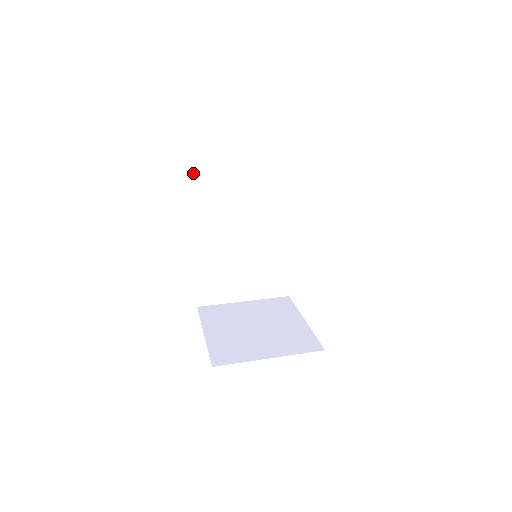
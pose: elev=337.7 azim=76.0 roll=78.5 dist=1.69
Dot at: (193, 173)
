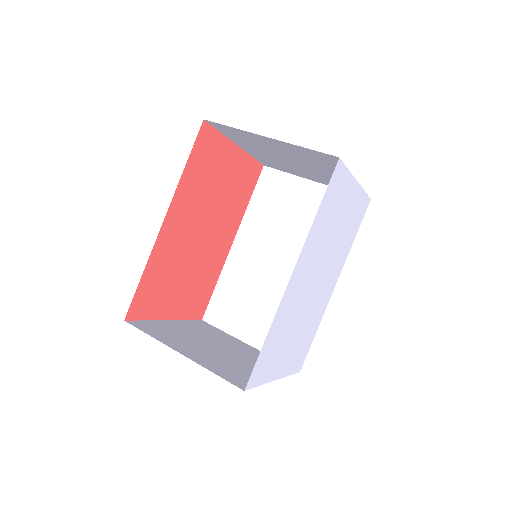
Dot at: (264, 175)
